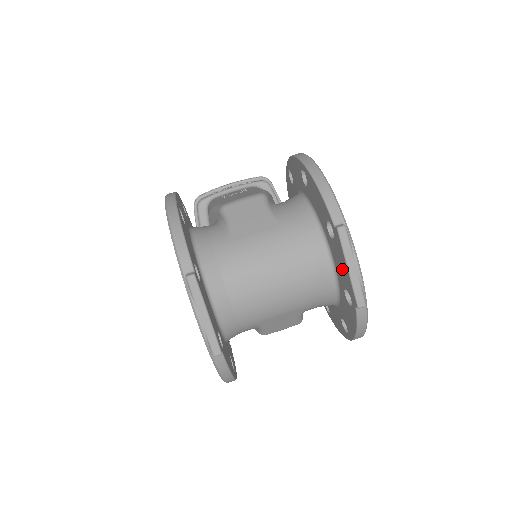
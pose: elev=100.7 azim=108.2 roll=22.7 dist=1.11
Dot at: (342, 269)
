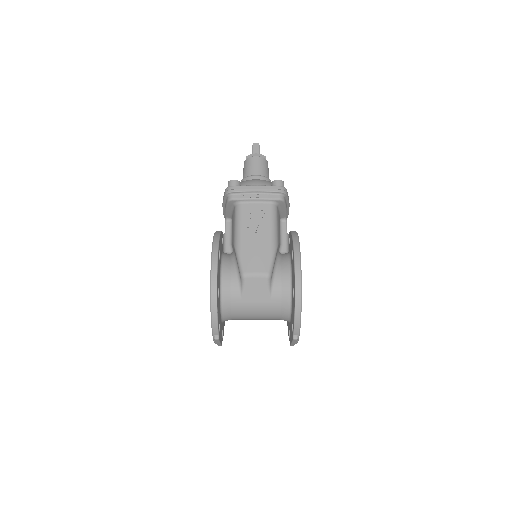
Dot at: occluded
